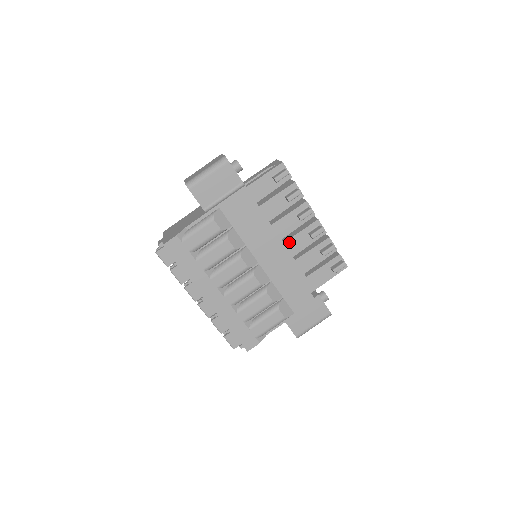
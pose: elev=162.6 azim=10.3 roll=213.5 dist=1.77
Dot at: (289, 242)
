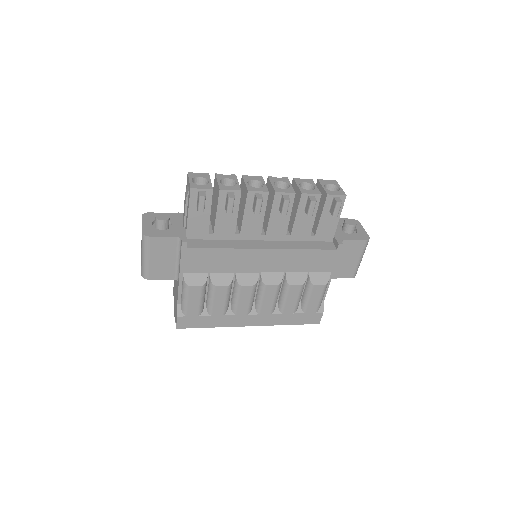
Dot at: (270, 230)
